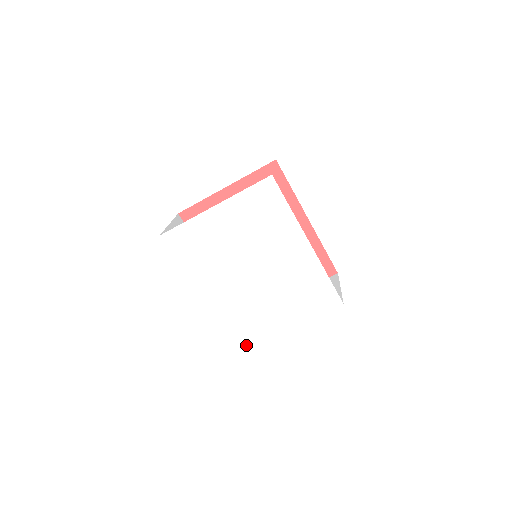
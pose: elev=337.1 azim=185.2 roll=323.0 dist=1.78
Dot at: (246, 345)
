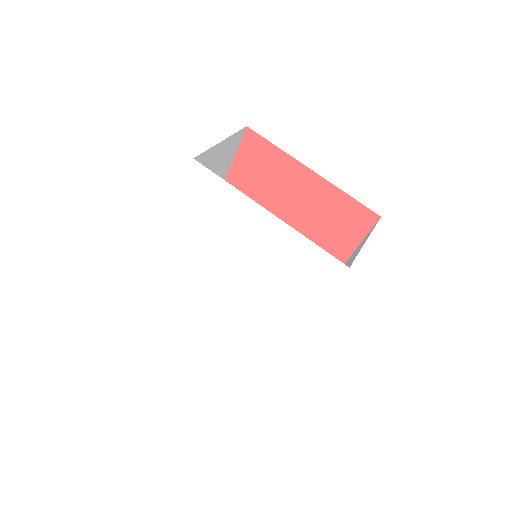
Dot at: (163, 296)
